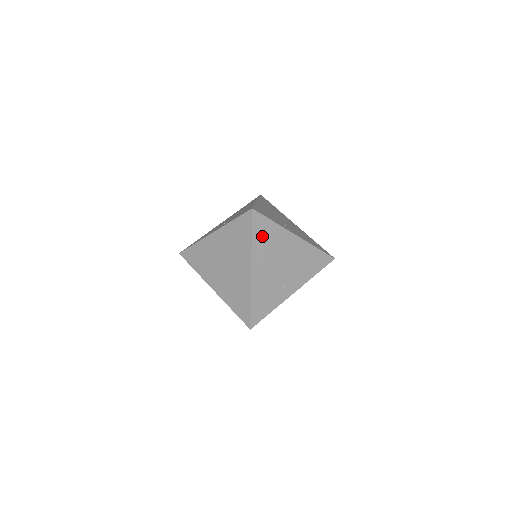
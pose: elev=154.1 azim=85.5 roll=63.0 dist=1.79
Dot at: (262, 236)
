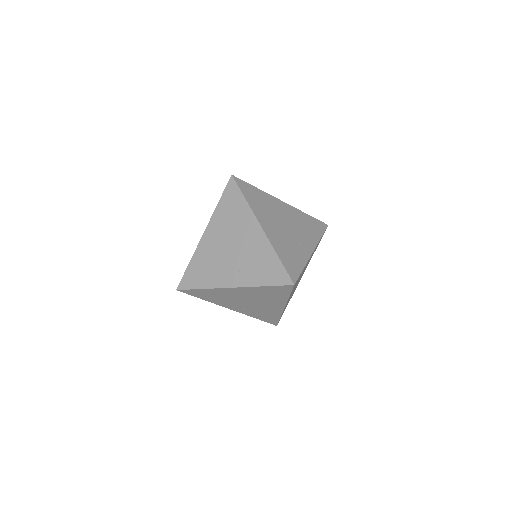
Dot at: (295, 285)
